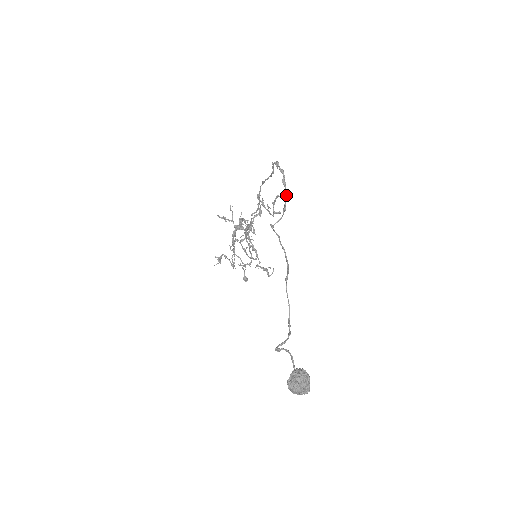
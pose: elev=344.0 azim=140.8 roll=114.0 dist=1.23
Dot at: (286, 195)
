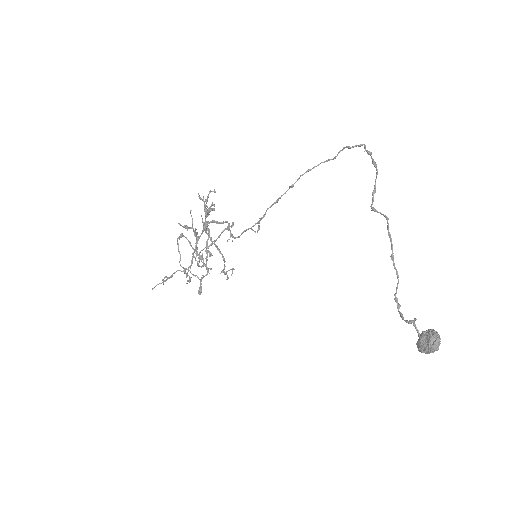
Dot at: (376, 176)
